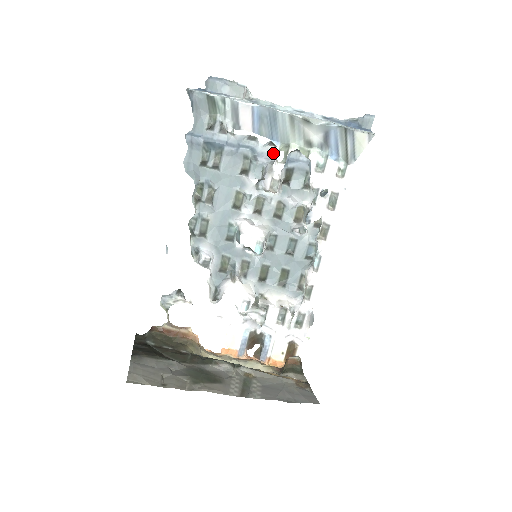
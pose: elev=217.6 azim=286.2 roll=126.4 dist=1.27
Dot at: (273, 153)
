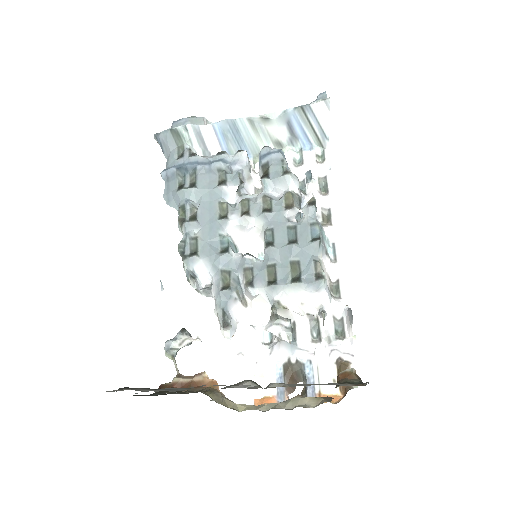
Dot at: (244, 157)
